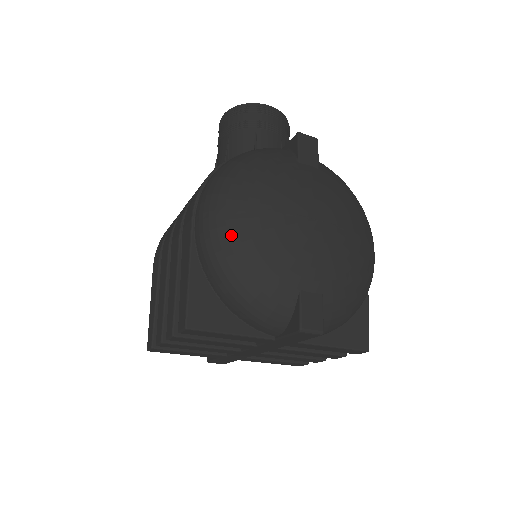
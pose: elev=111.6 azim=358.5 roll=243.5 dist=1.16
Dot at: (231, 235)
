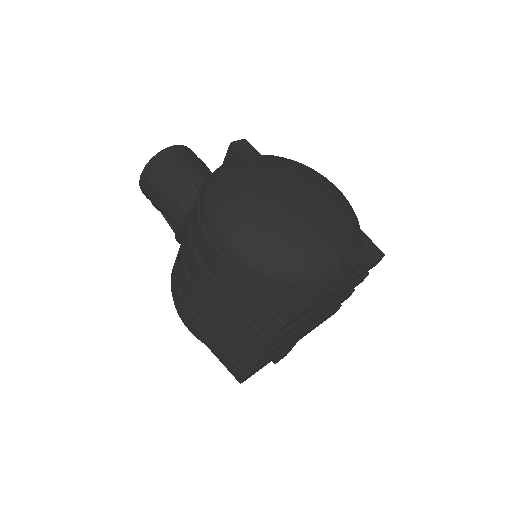
Dot at: (261, 237)
